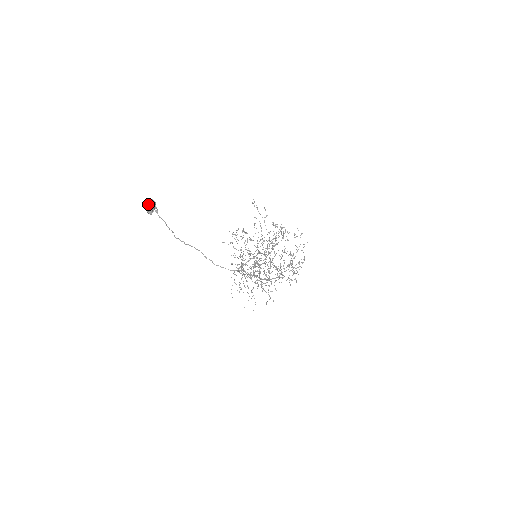
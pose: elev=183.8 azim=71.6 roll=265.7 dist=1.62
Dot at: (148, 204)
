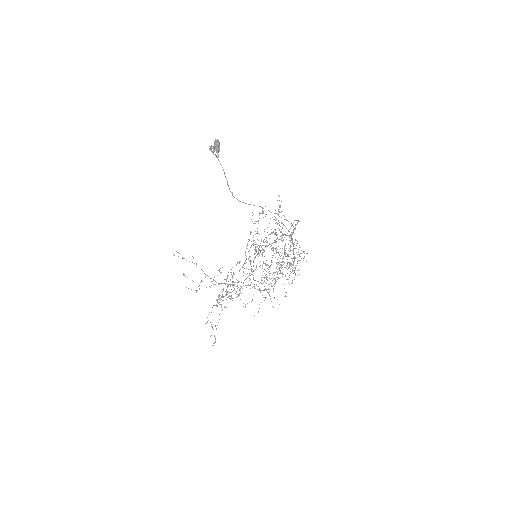
Dot at: (216, 141)
